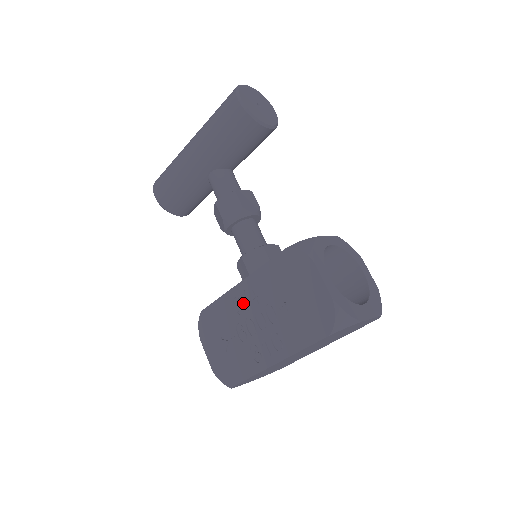
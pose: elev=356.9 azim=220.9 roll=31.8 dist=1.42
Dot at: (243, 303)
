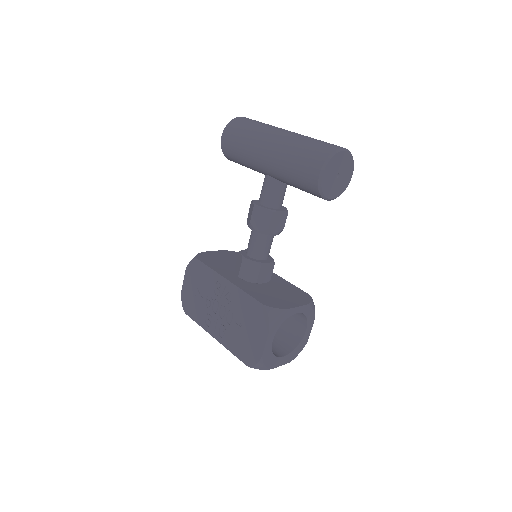
Dot at: (221, 291)
